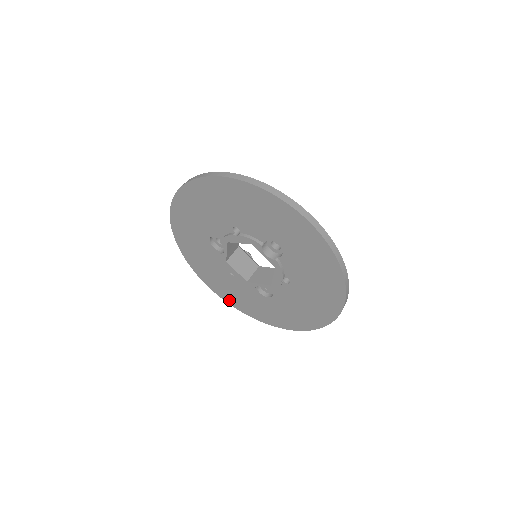
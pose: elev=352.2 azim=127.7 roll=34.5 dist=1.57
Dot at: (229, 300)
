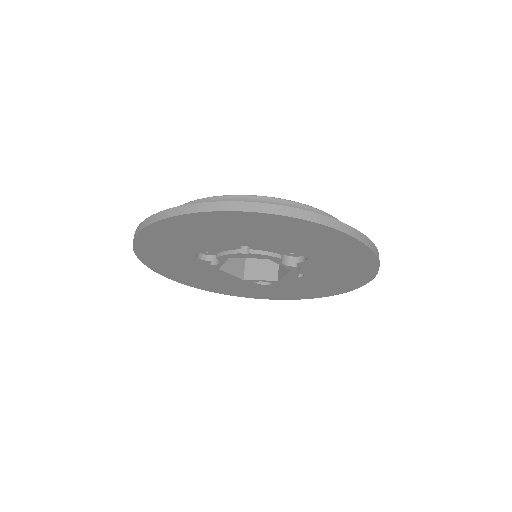
Dot at: (206, 288)
